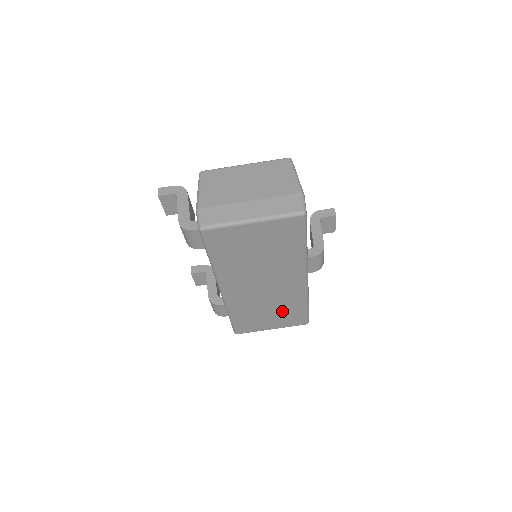
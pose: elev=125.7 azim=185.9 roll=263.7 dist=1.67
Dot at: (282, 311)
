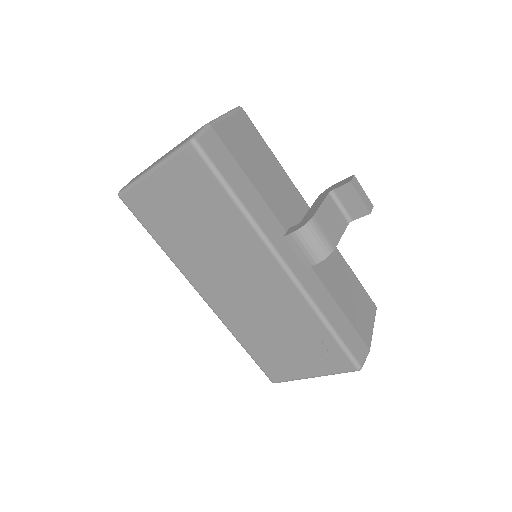
Dot at: (299, 337)
